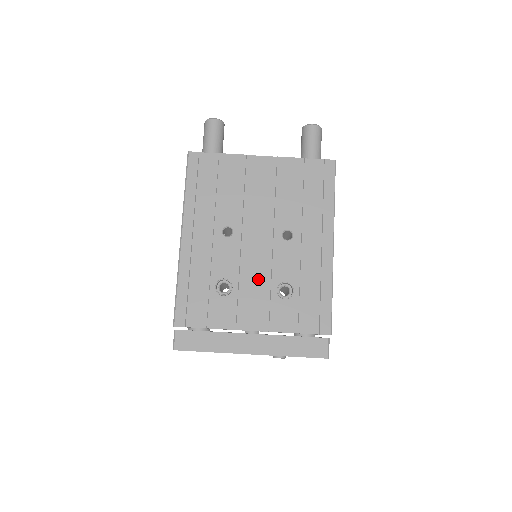
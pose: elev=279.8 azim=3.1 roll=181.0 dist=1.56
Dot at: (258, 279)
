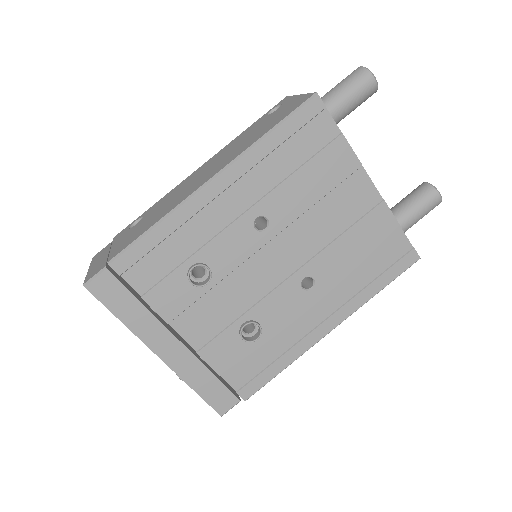
Dot at: (239, 297)
